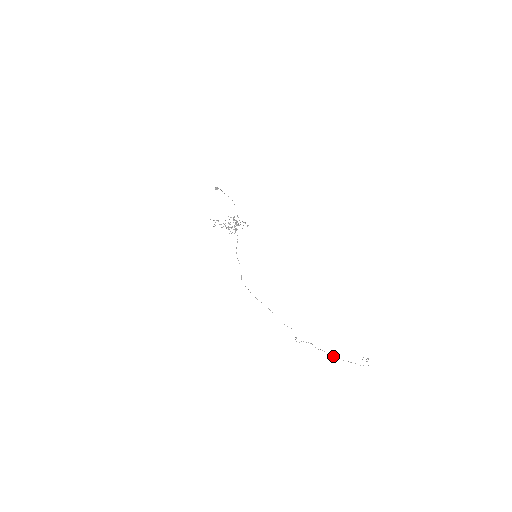
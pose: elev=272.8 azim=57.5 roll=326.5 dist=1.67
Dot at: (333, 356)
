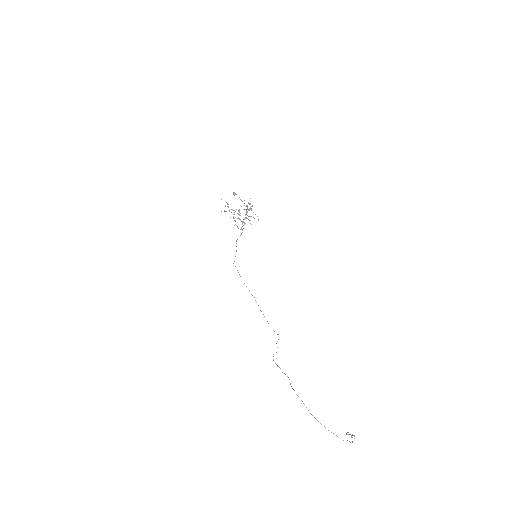
Dot at: occluded
